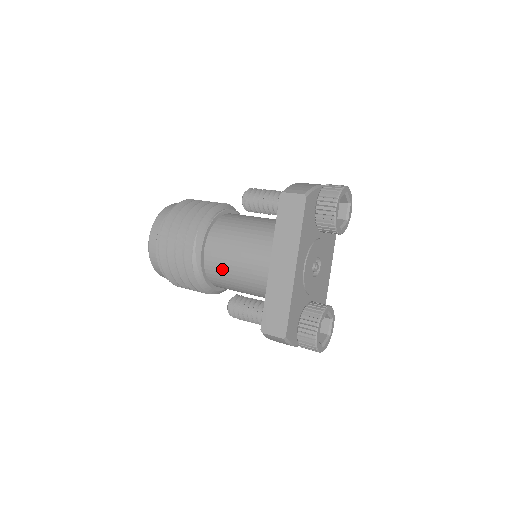
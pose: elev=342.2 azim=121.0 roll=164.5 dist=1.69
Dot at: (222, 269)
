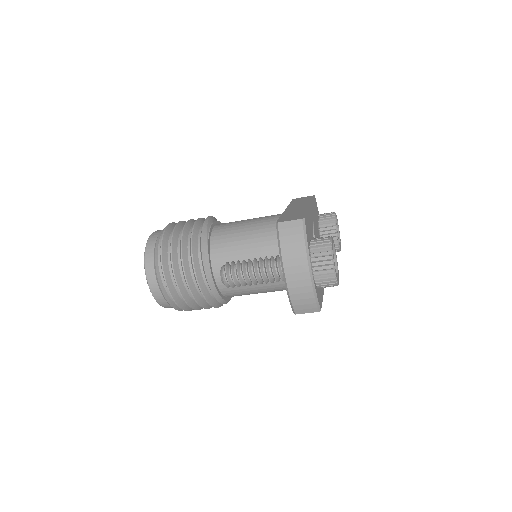
Dot at: (232, 228)
